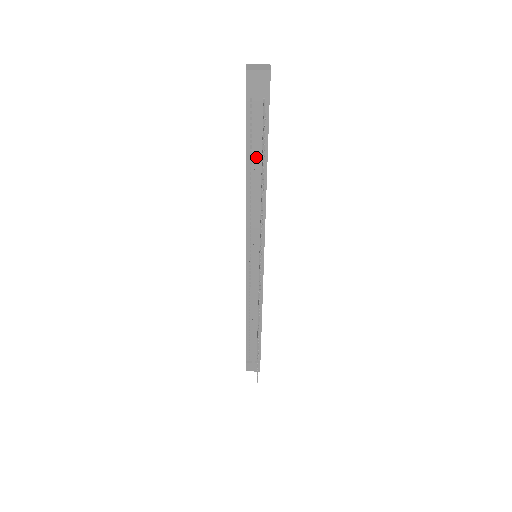
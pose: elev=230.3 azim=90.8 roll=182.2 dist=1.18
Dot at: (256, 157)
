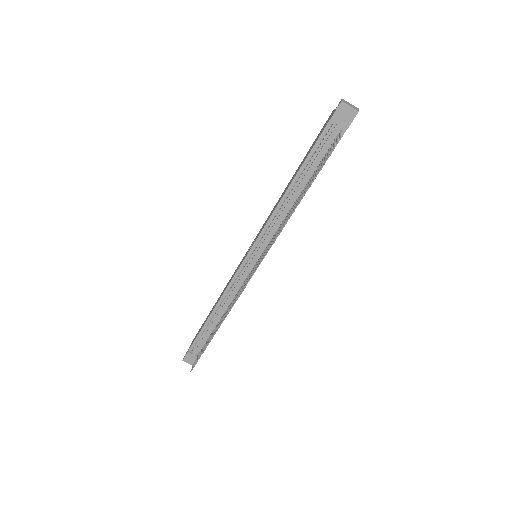
Dot at: (309, 171)
